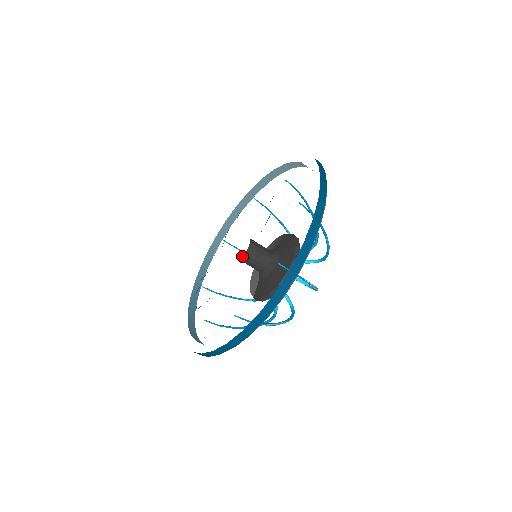
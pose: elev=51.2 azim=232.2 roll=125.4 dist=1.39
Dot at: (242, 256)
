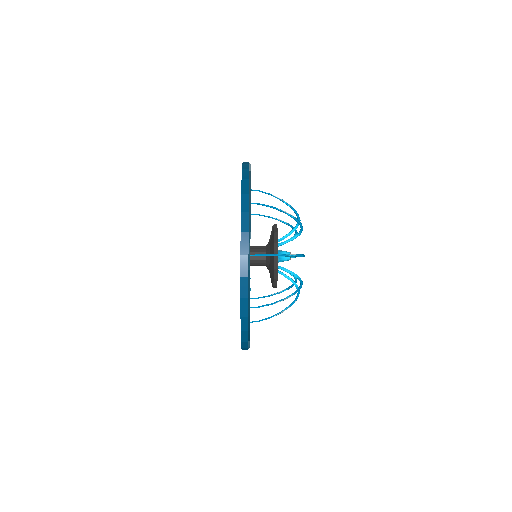
Dot at: occluded
